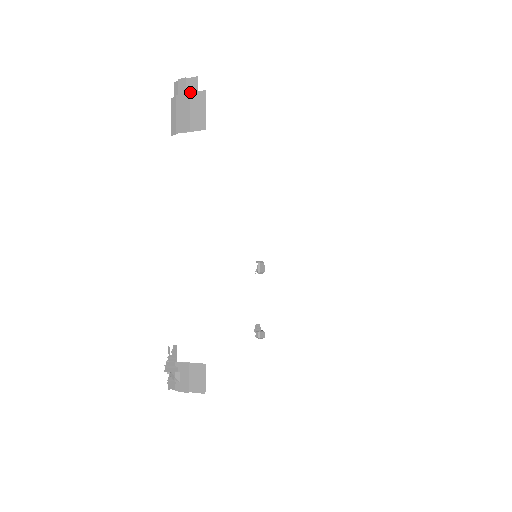
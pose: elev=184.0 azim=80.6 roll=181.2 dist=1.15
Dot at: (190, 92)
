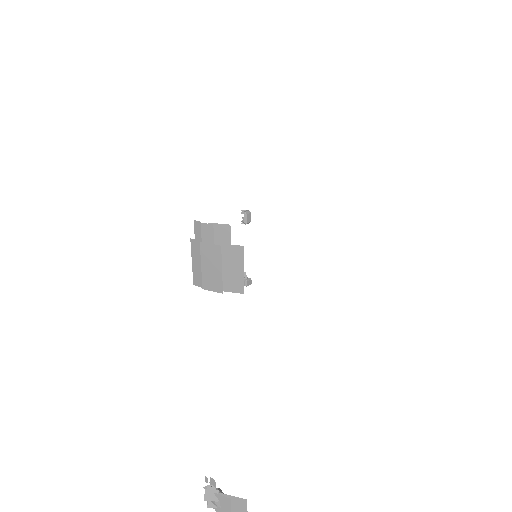
Dot at: (220, 243)
